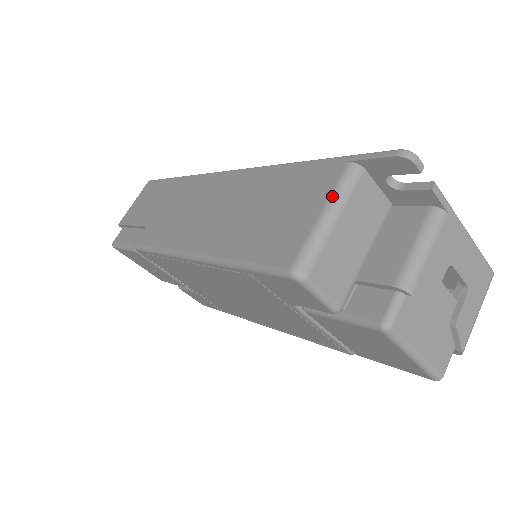
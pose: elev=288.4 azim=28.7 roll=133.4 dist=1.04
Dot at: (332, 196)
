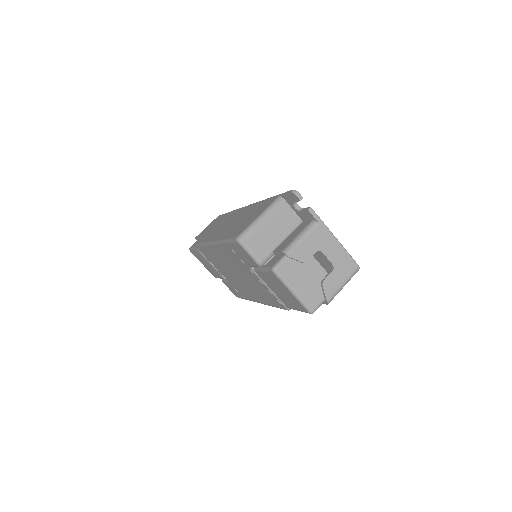
Dot at: (265, 210)
